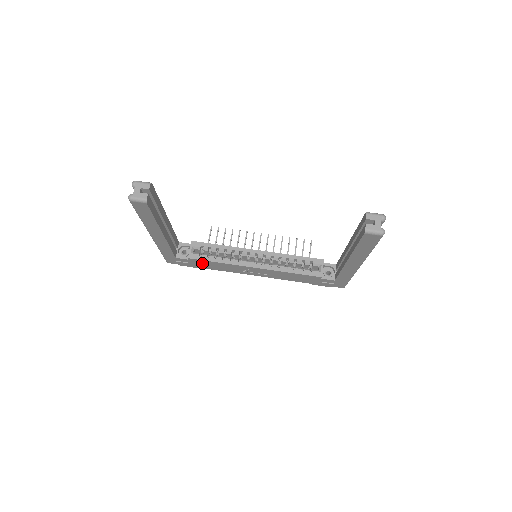
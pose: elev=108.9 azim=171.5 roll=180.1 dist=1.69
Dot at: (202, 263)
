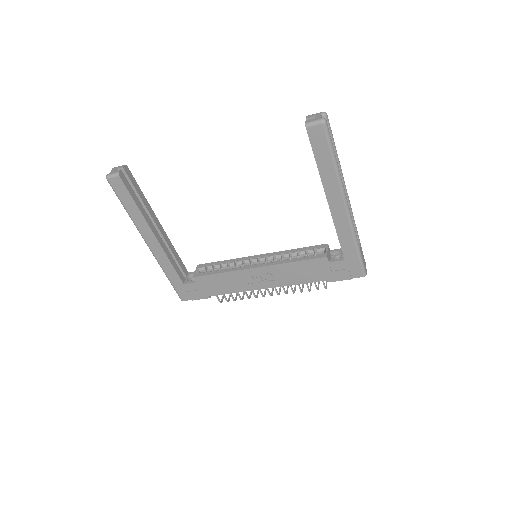
Dot at: (209, 283)
